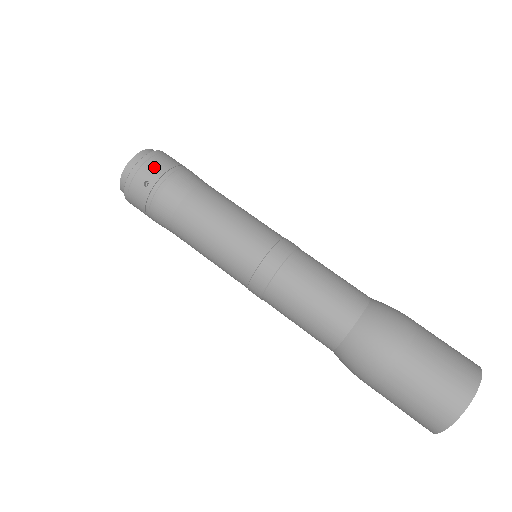
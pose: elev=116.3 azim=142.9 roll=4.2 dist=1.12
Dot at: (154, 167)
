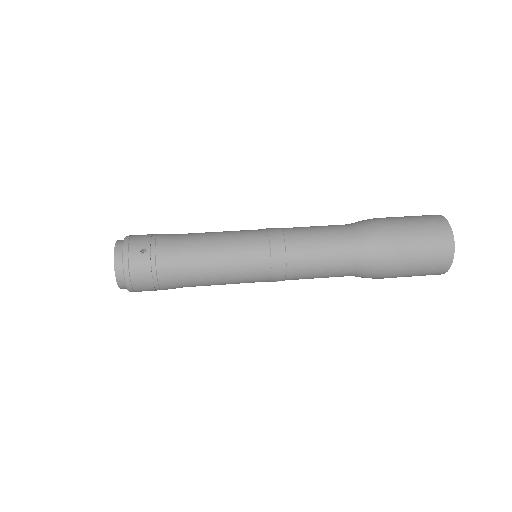
Dot at: (139, 239)
